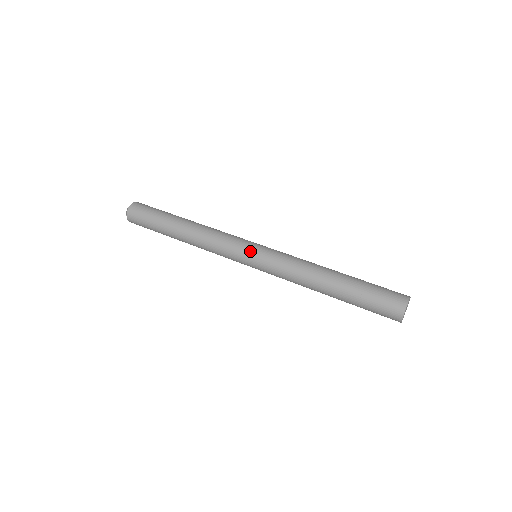
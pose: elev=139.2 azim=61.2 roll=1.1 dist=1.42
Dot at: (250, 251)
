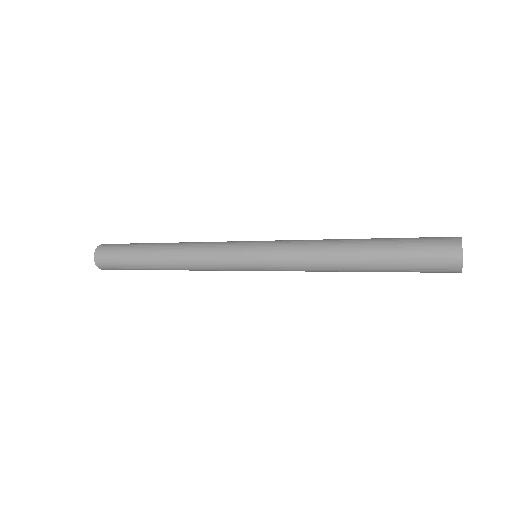
Dot at: (251, 241)
